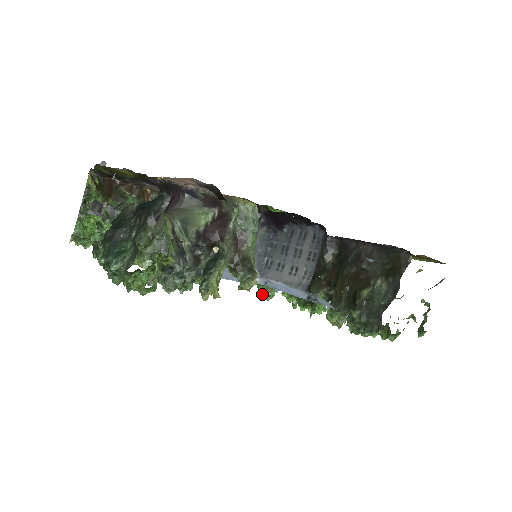
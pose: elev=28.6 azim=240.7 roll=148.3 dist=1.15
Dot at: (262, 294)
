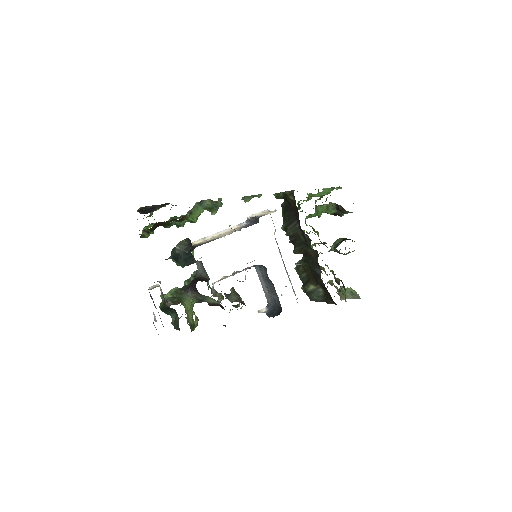
Dot at: occluded
